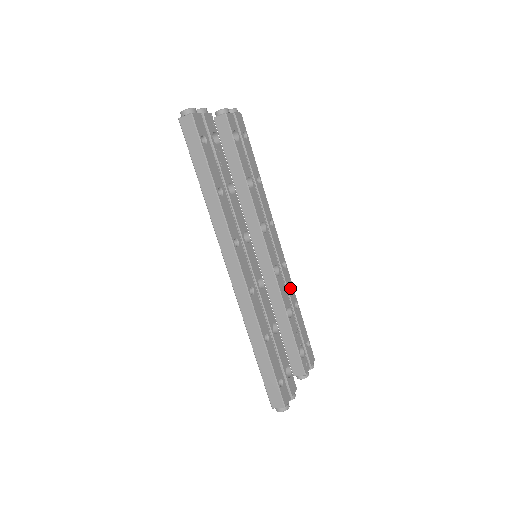
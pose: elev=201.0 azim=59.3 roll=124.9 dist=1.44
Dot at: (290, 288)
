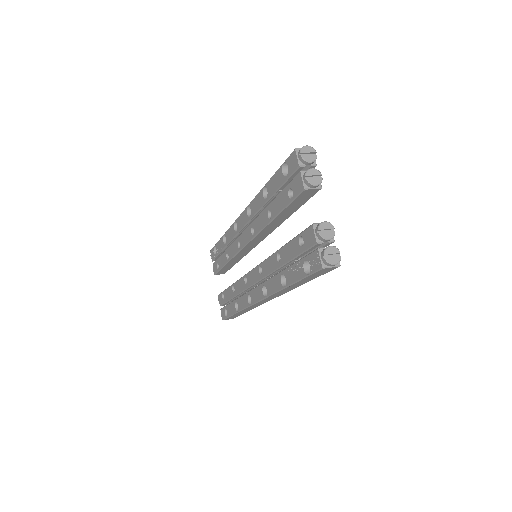
Dot at: occluded
